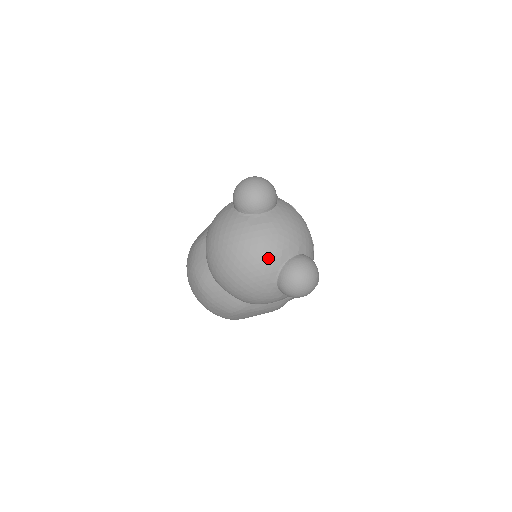
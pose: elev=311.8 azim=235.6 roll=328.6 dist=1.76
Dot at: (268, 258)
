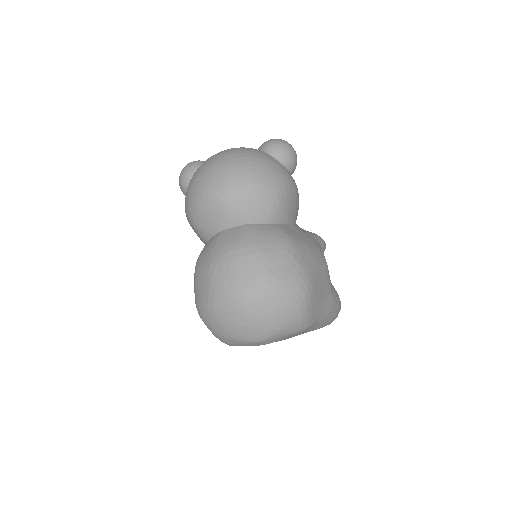
Dot at: occluded
